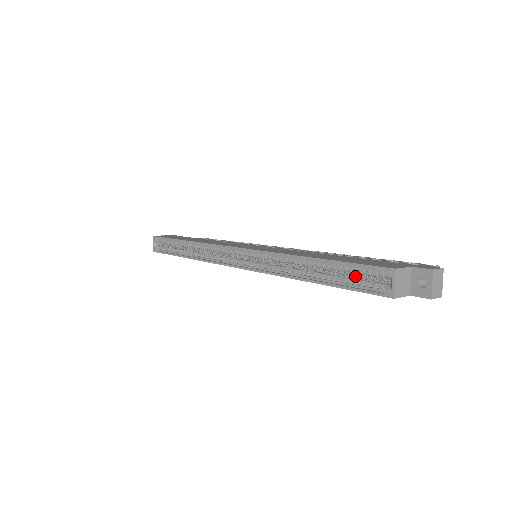
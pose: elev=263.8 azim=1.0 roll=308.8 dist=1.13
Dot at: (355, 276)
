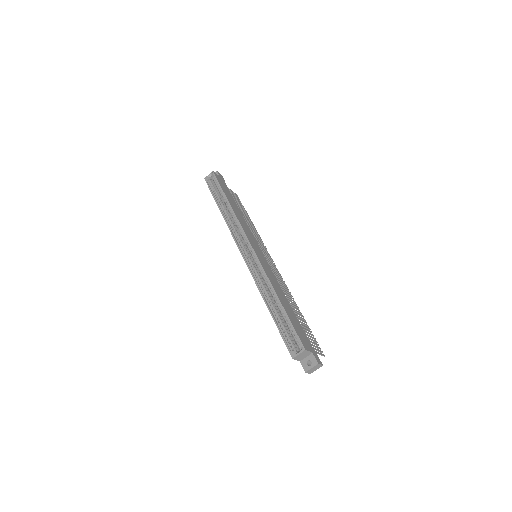
Dot at: (288, 330)
